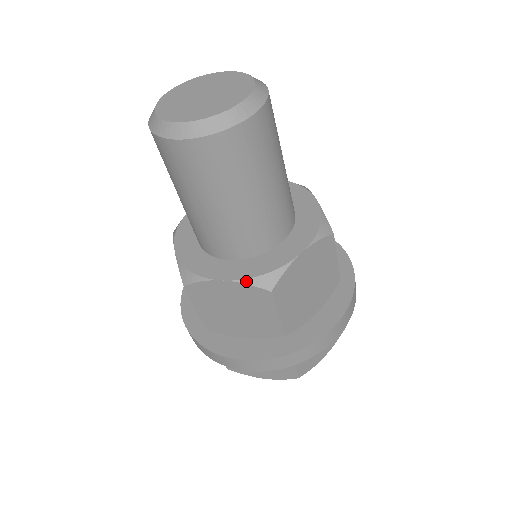
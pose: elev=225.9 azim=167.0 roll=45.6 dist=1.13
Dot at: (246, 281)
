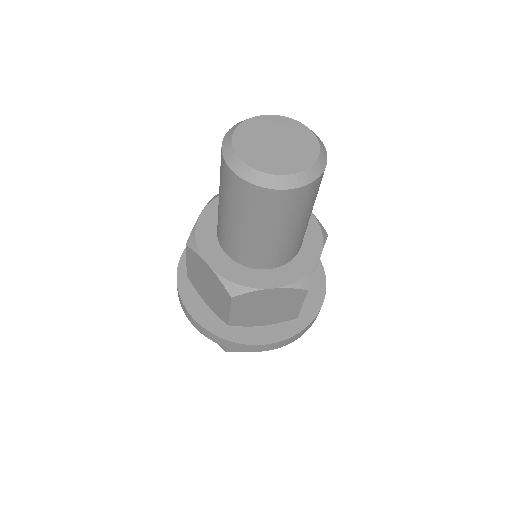
Dot at: (291, 286)
